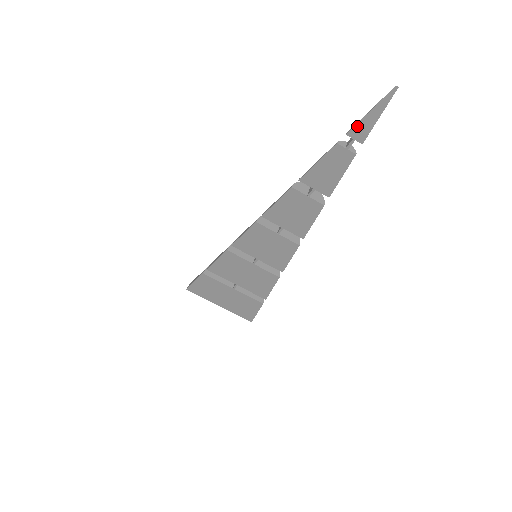
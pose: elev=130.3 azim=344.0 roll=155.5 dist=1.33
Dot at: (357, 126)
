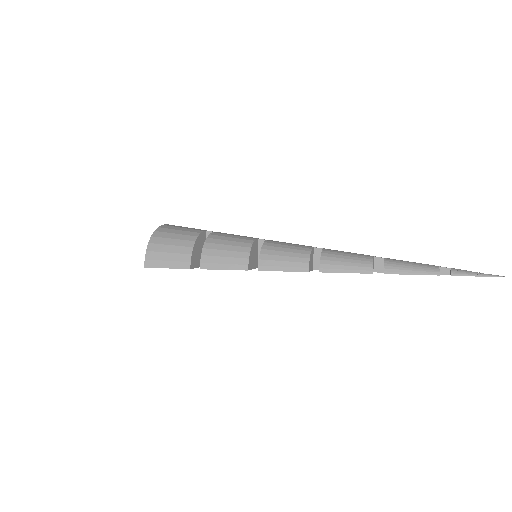
Dot at: occluded
